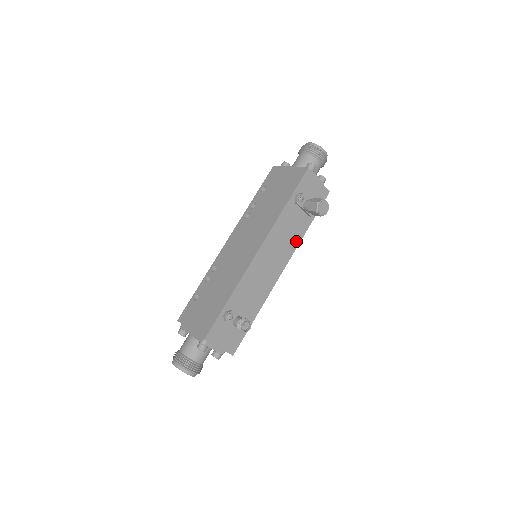
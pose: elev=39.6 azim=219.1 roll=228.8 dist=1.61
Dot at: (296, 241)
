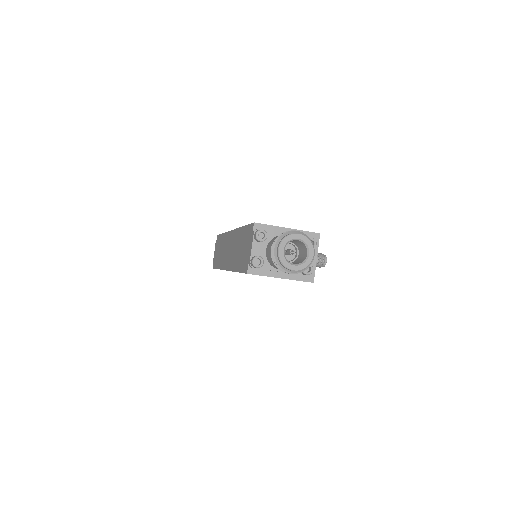
Dot at: occluded
